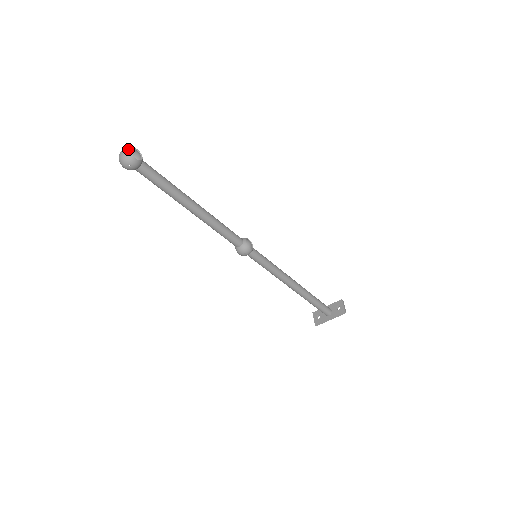
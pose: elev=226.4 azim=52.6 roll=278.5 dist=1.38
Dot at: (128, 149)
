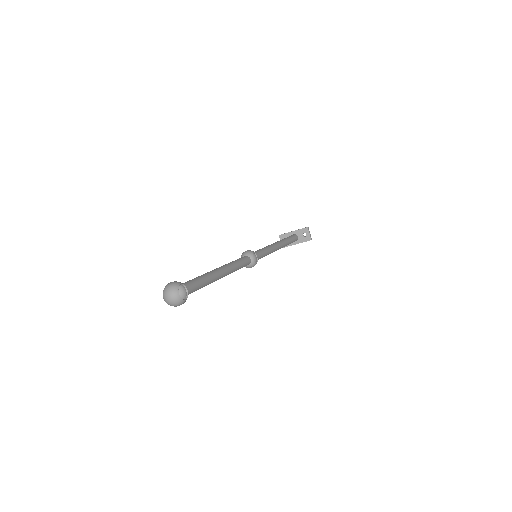
Dot at: (176, 295)
